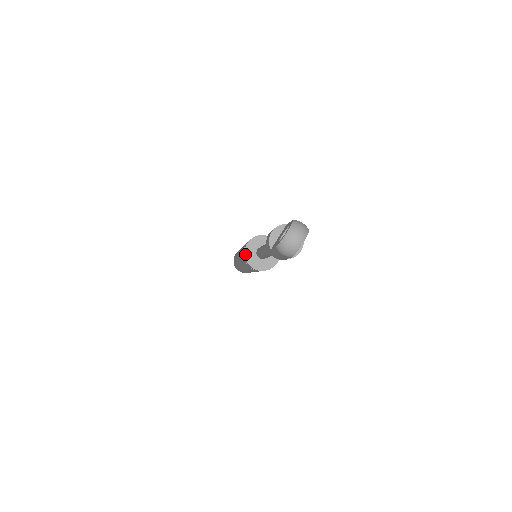
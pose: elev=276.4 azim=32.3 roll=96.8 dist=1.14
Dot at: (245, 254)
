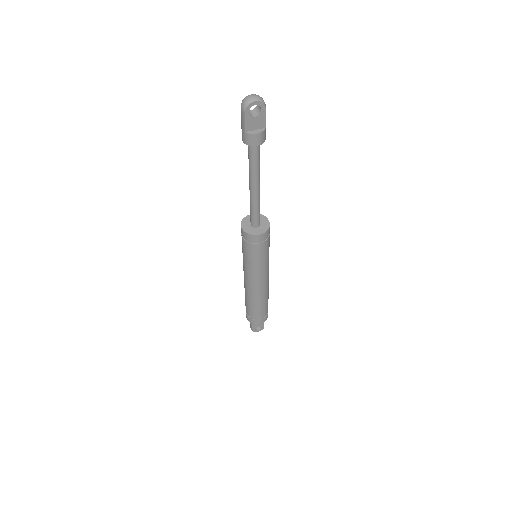
Dot at: (244, 218)
